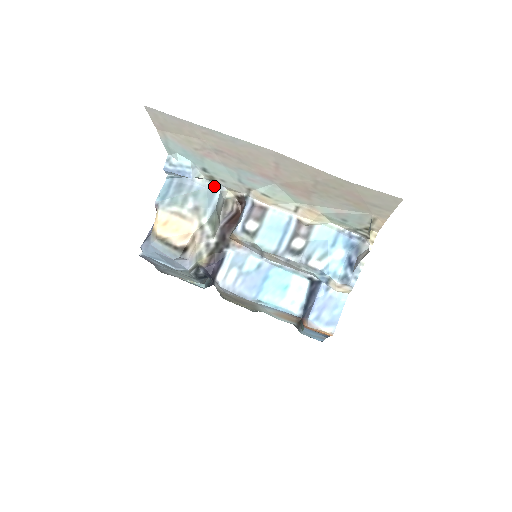
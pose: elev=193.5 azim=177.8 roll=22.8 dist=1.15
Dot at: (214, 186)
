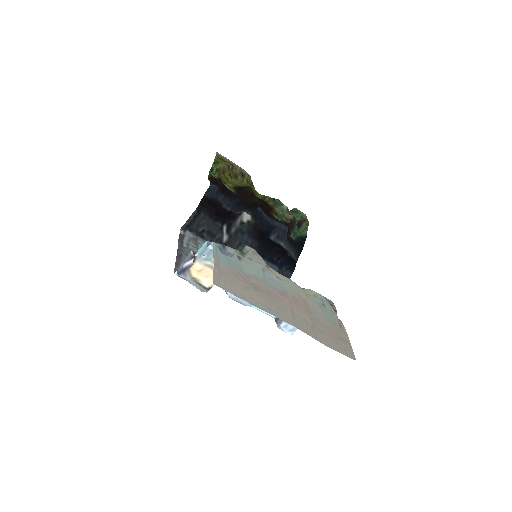
Dot at: (242, 253)
